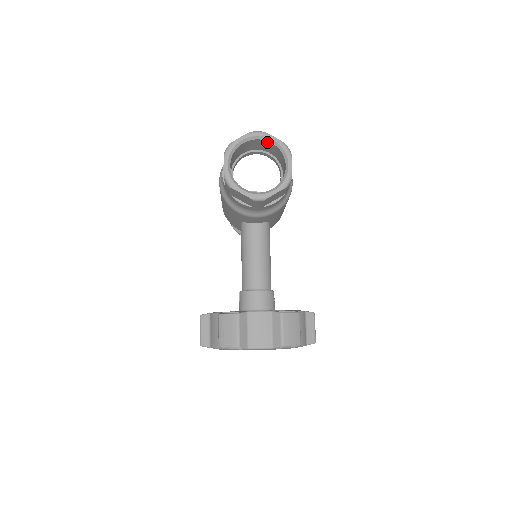
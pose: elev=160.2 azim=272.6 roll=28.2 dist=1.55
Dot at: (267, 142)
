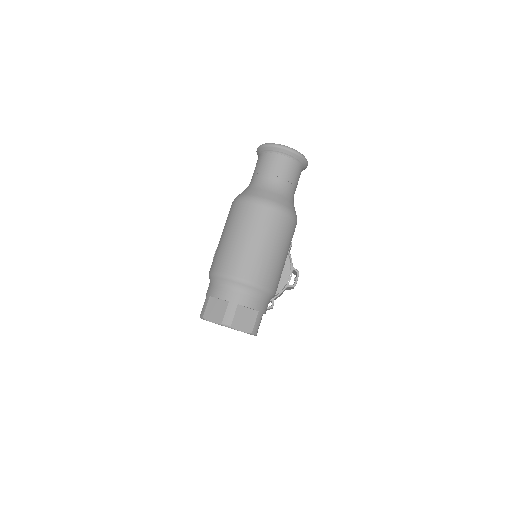
Dot at: occluded
